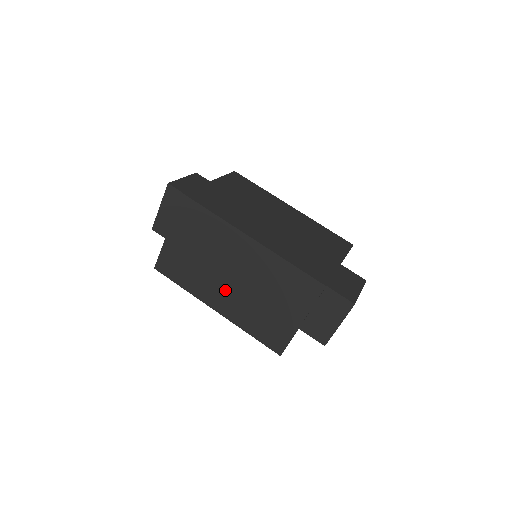
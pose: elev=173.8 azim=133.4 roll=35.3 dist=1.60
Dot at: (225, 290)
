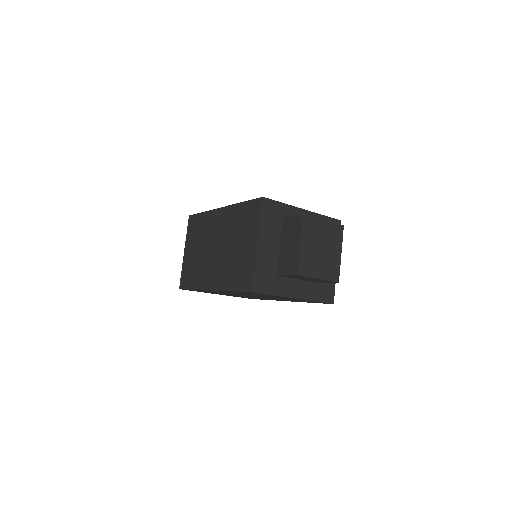
Dot at: (214, 265)
